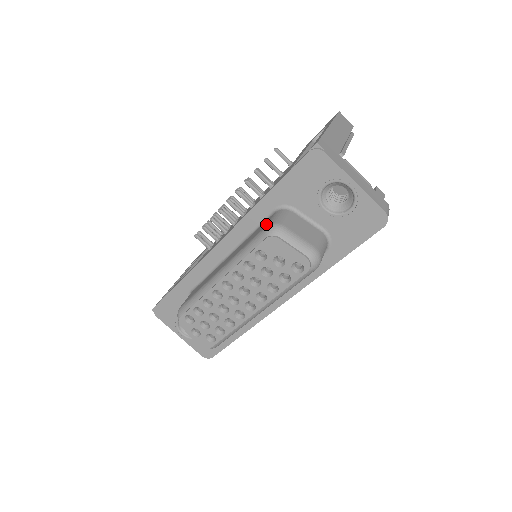
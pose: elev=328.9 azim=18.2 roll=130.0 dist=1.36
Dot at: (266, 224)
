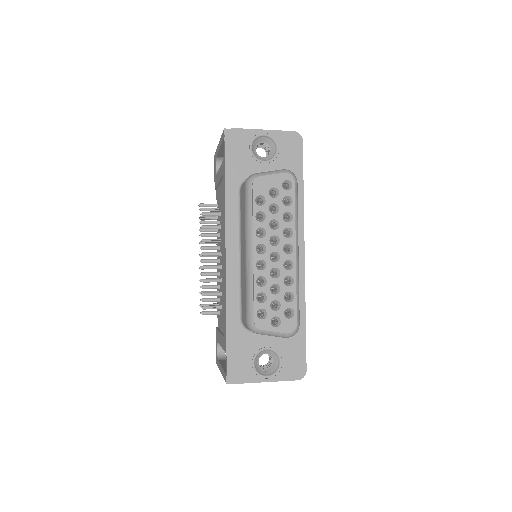
Dot at: (243, 187)
